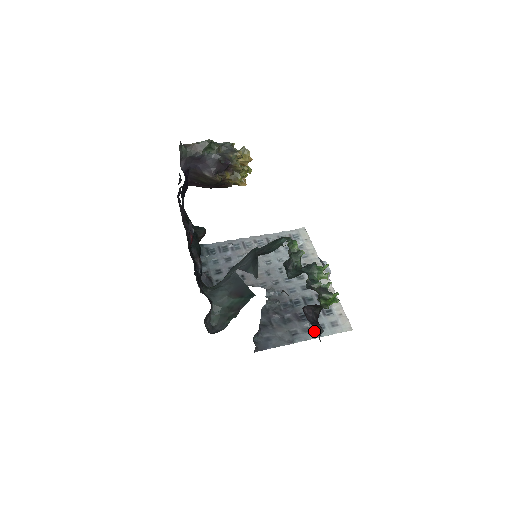
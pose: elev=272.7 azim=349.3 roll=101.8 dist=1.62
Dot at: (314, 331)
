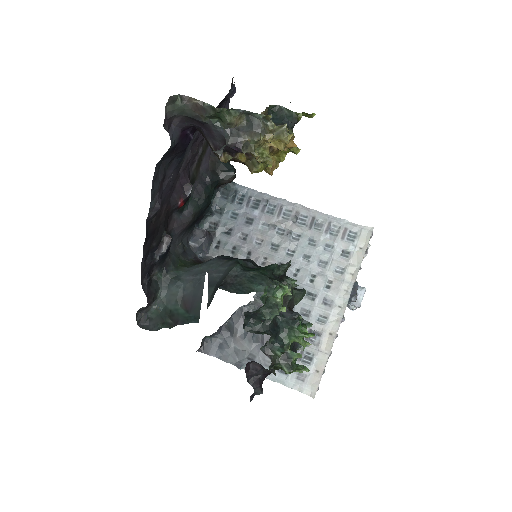
Dot at: occluded
